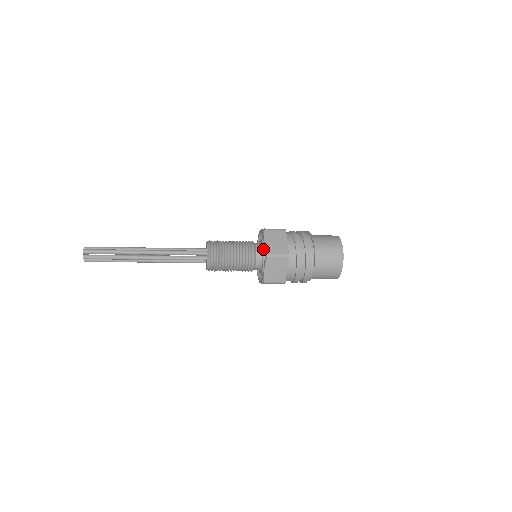
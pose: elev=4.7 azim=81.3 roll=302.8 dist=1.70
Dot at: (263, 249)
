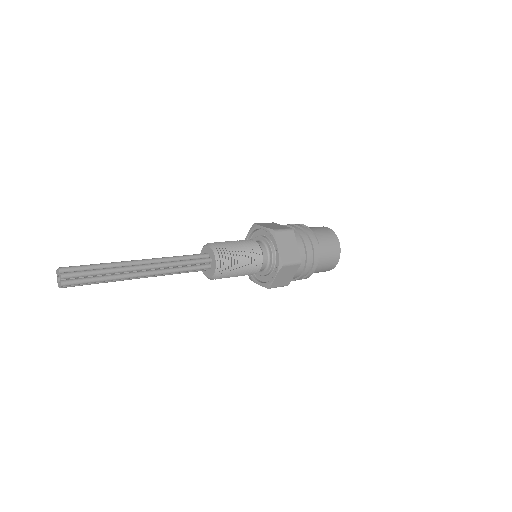
Dot at: (263, 237)
